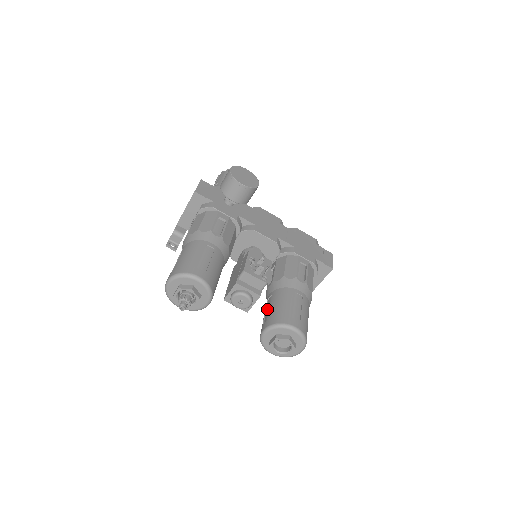
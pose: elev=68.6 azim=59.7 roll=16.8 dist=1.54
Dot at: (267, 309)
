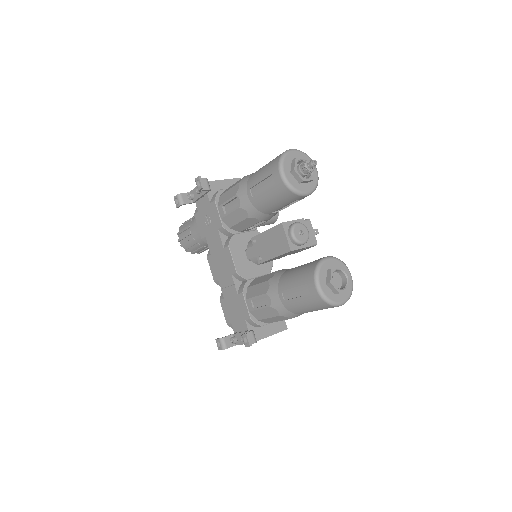
Dot at: occluded
